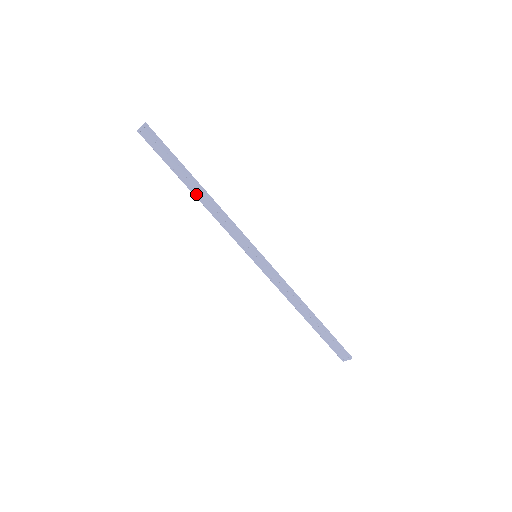
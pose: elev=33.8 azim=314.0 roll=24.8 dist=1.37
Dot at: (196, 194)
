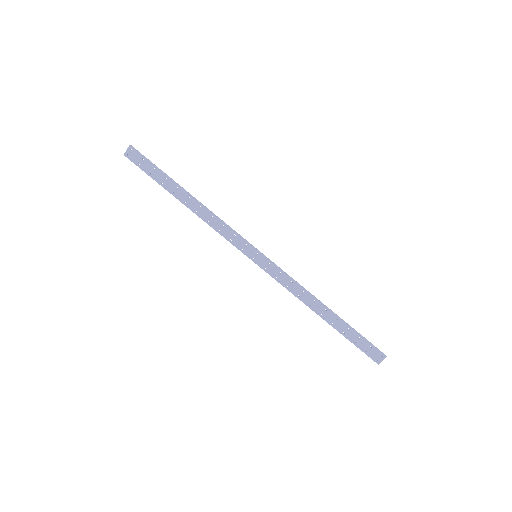
Dot at: (186, 203)
